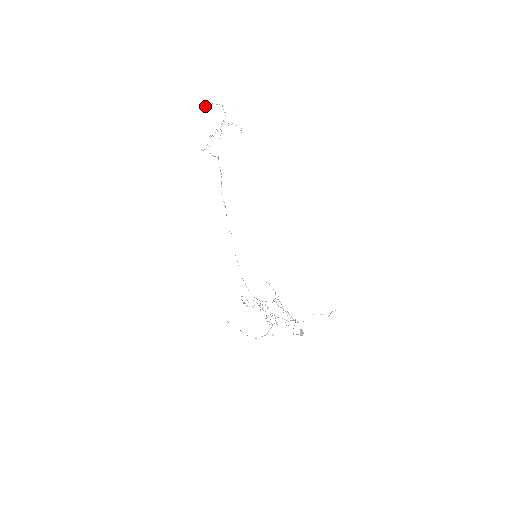
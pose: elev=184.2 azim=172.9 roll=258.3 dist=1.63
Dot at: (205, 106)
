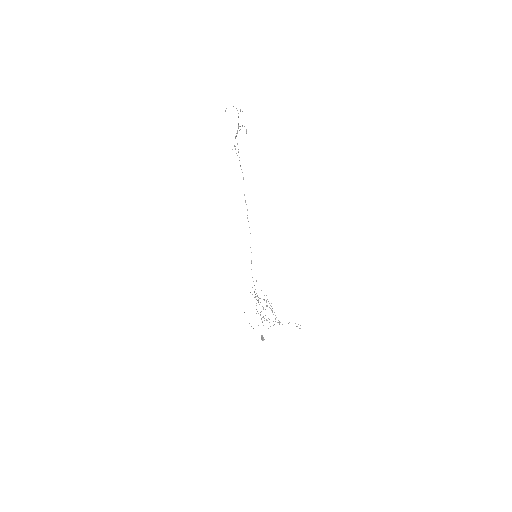
Dot at: occluded
